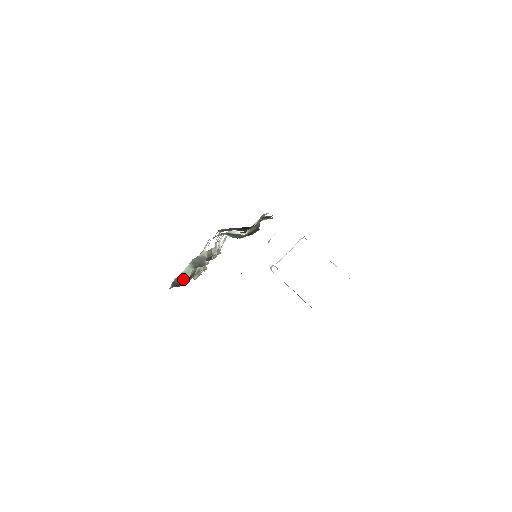
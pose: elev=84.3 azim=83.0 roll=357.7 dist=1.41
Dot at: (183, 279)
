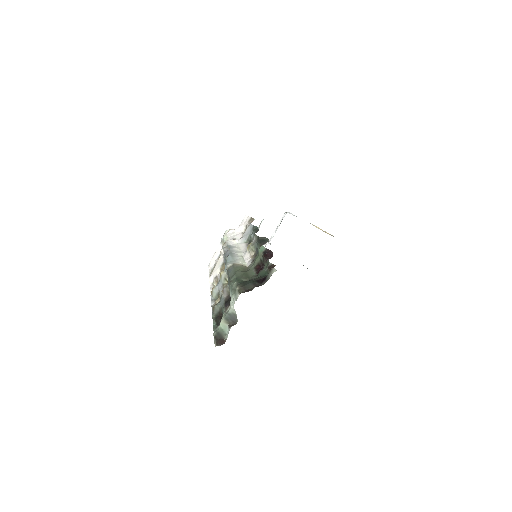
Dot at: (223, 334)
